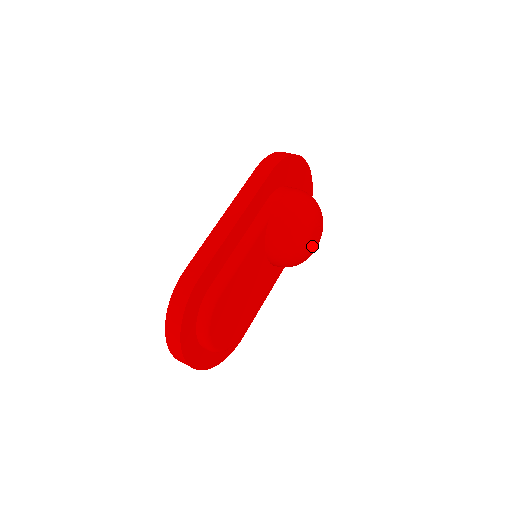
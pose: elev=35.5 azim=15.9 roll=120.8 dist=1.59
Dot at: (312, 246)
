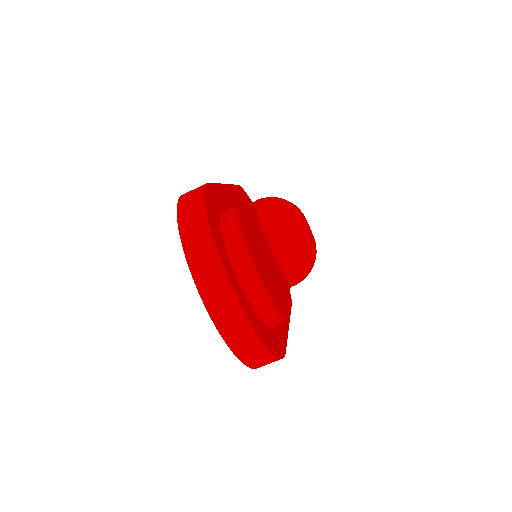
Dot at: (312, 234)
